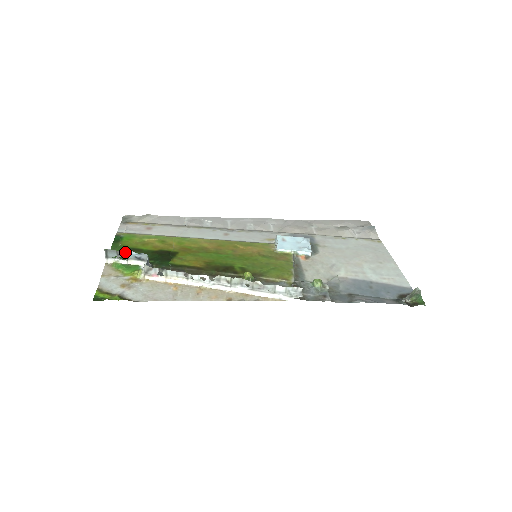
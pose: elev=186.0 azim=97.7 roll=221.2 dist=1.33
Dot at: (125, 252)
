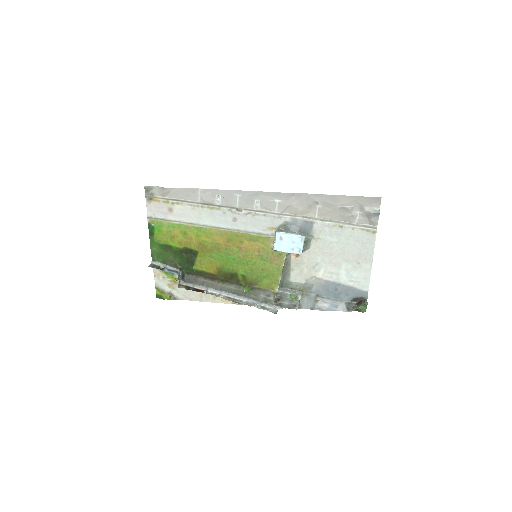
Dot at: (162, 270)
